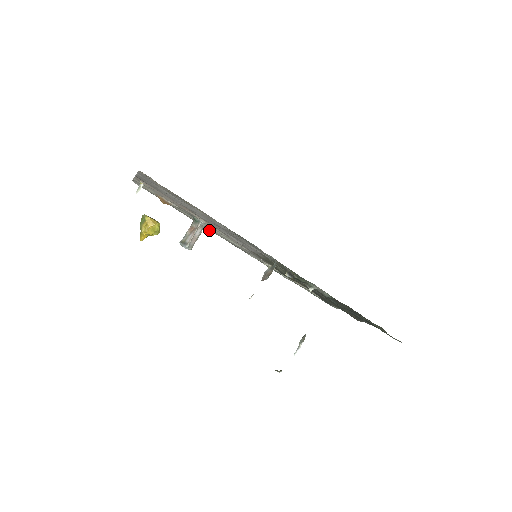
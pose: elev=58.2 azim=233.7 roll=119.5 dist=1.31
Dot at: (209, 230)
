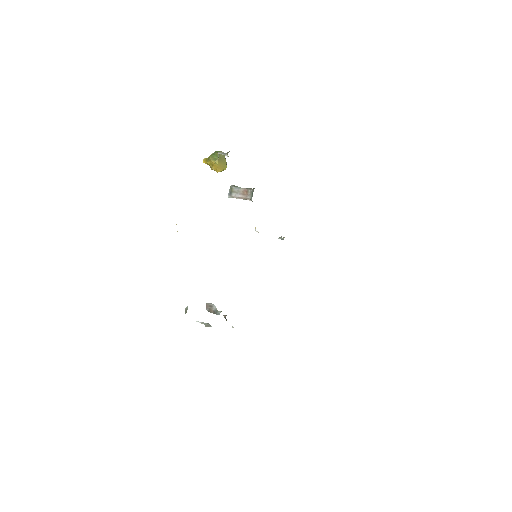
Dot at: occluded
